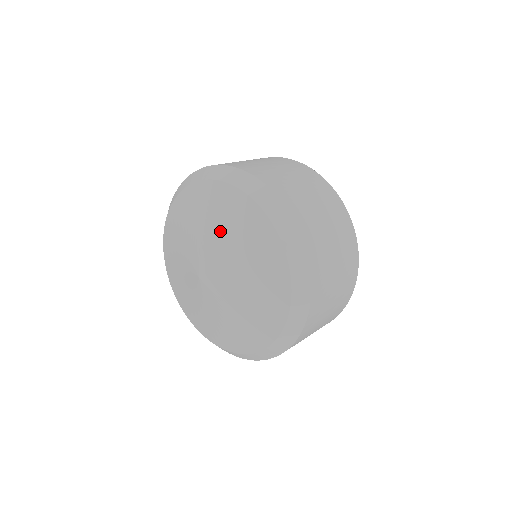
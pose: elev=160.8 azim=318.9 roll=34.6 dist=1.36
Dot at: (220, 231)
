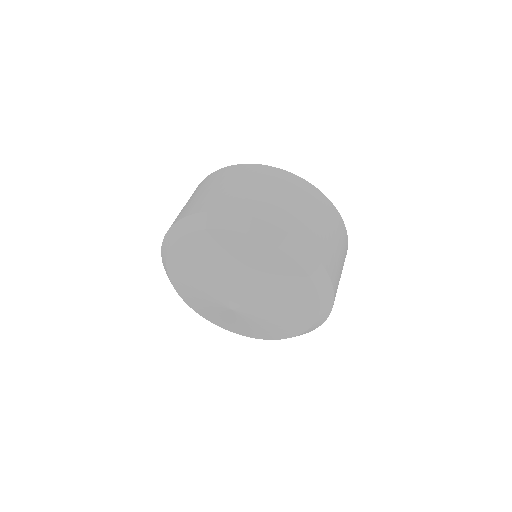
Dot at: (220, 268)
